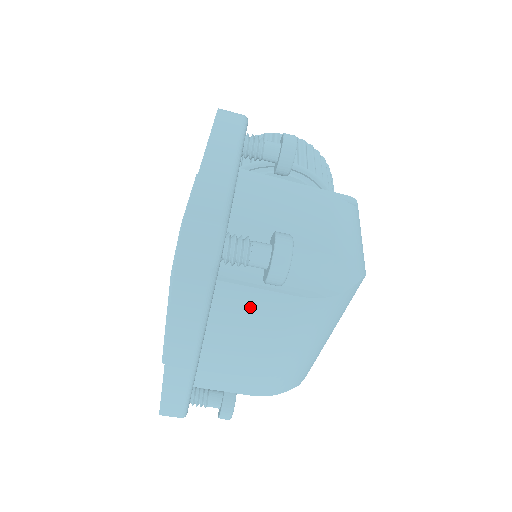
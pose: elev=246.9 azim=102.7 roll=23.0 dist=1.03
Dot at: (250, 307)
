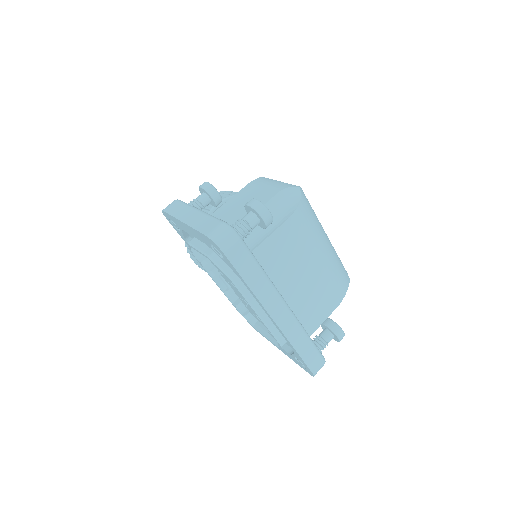
Dot at: (276, 252)
